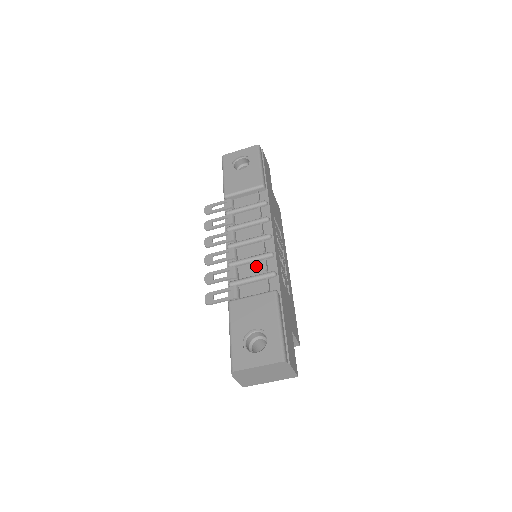
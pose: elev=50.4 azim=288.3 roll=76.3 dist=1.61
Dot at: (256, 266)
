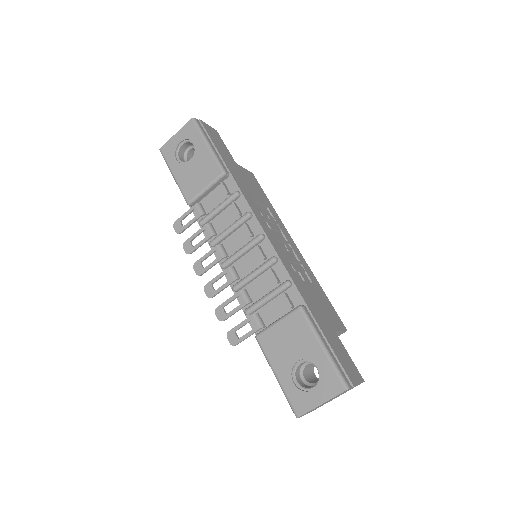
Dot at: (264, 279)
